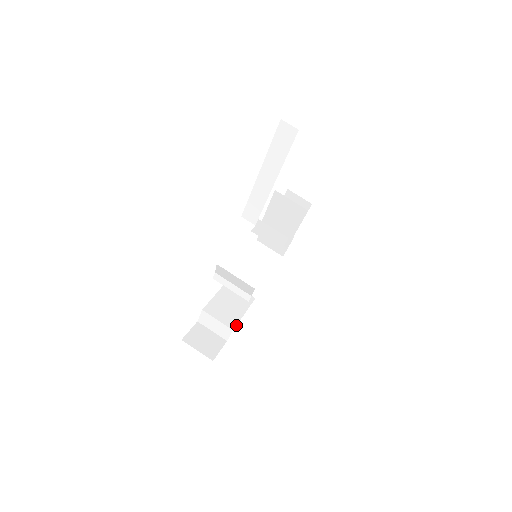
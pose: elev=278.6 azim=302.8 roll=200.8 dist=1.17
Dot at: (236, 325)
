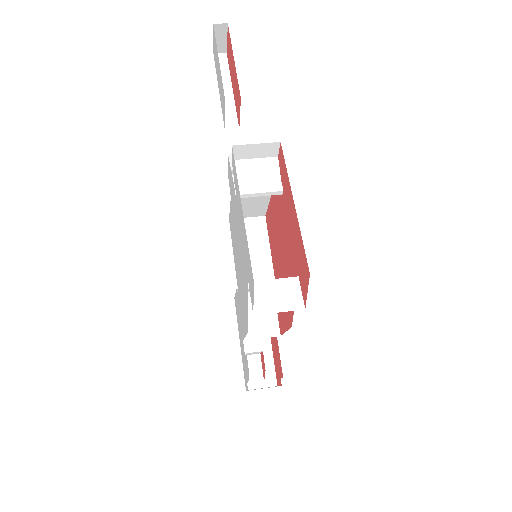
Dot at: occluded
